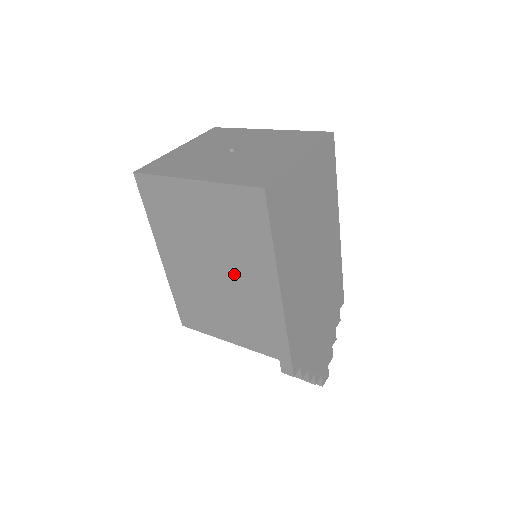
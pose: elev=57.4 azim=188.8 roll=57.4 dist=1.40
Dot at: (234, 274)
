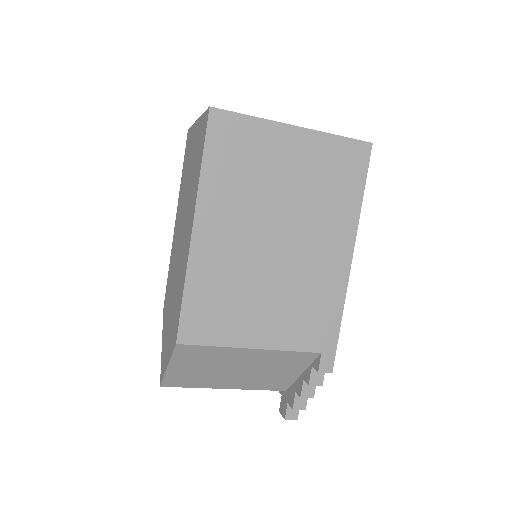
Dot at: (304, 241)
